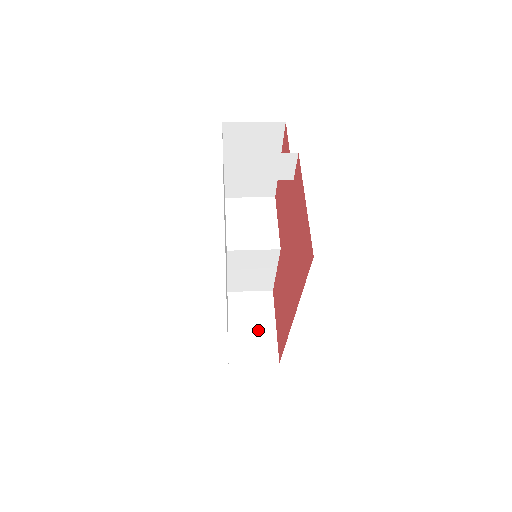
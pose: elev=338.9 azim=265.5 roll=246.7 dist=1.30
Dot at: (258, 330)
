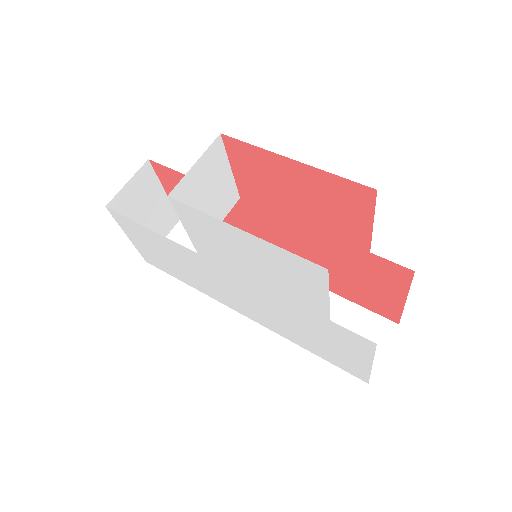
Dot at: (154, 212)
